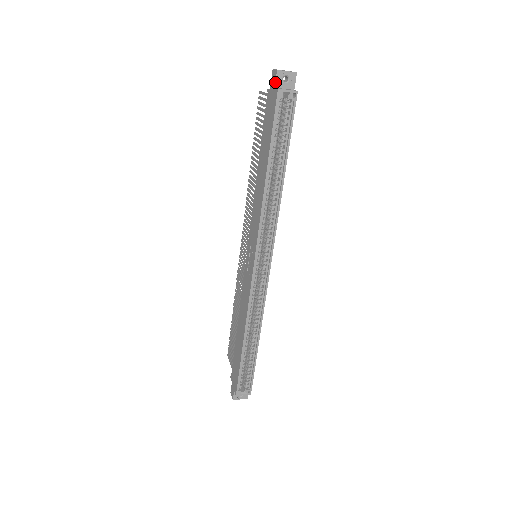
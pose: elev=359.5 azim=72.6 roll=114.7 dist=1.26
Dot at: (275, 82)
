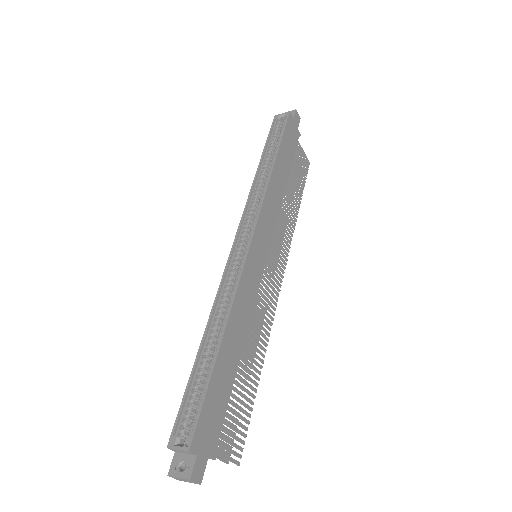
Dot at: occluded
